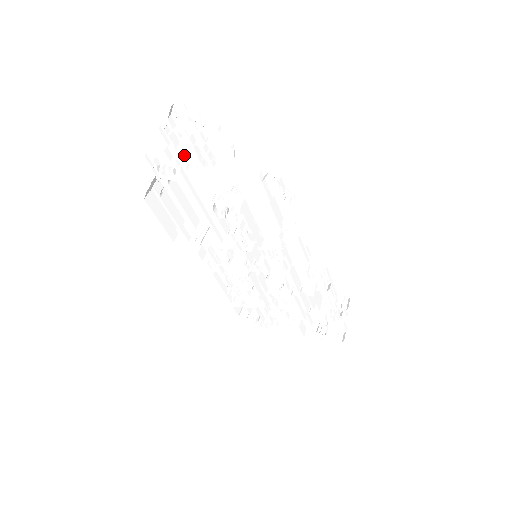
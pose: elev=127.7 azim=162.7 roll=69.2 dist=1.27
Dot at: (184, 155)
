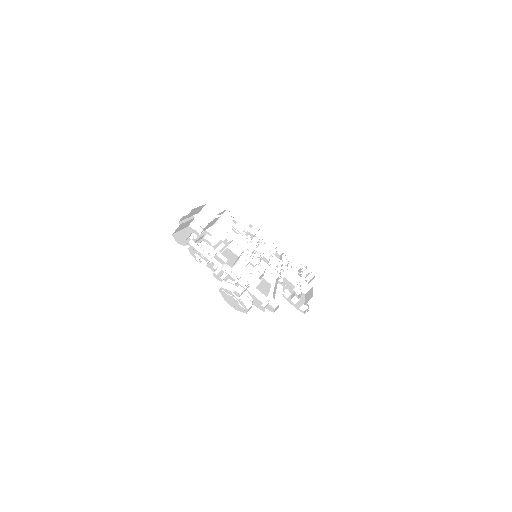
Dot at: occluded
